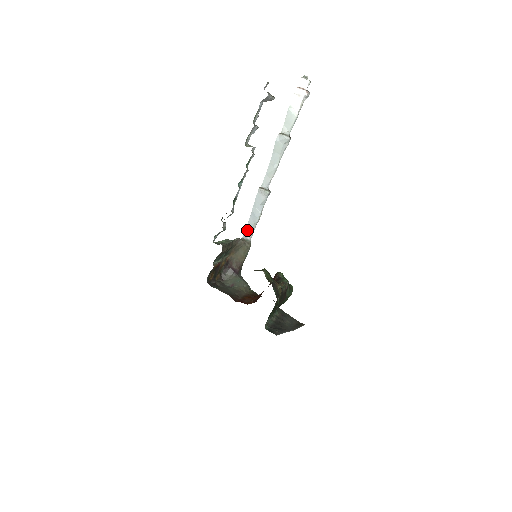
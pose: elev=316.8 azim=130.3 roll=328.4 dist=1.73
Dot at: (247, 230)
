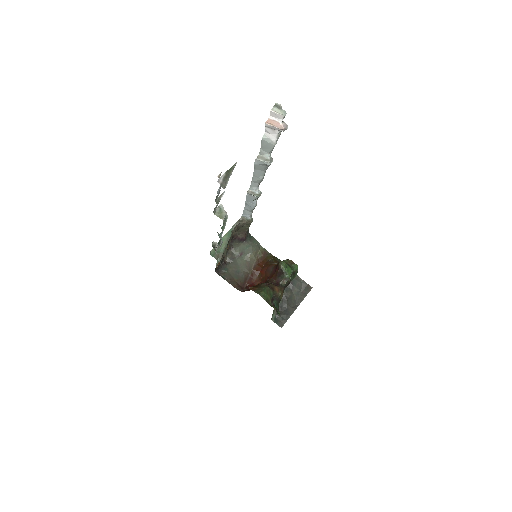
Dot at: (245, 212)
